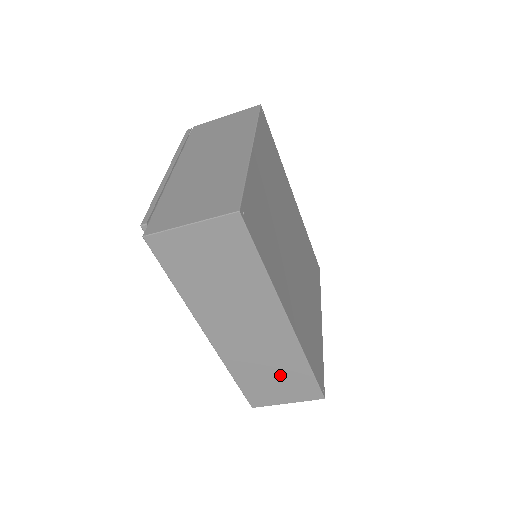
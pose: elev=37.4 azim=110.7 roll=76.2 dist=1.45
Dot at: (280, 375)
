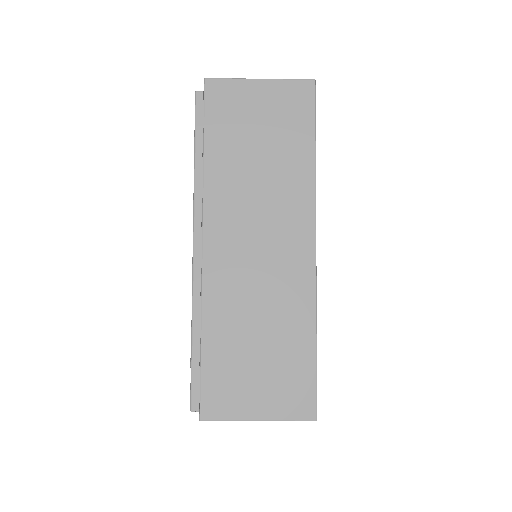
Dot at: (270, 348)
